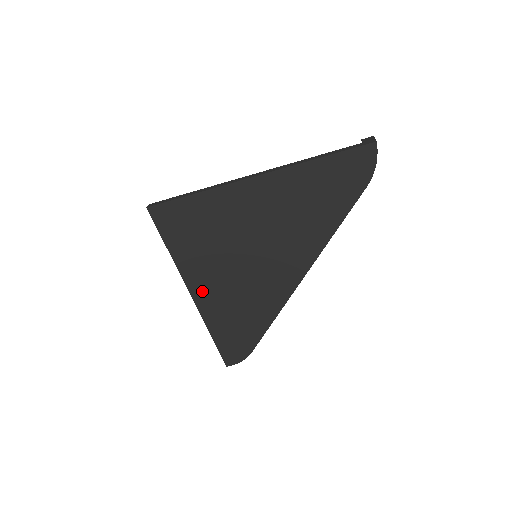
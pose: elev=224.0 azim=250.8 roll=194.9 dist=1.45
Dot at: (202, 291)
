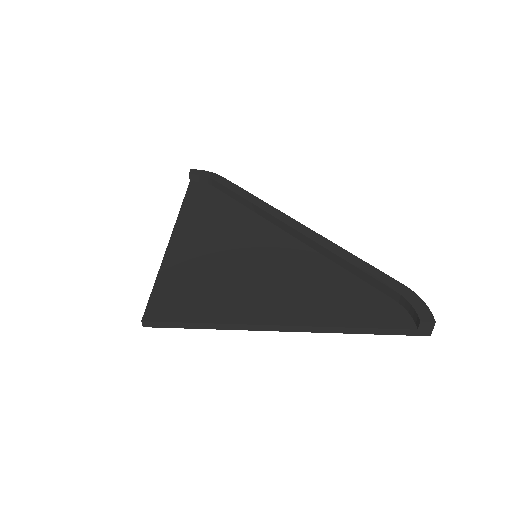
Dot at: occluded
